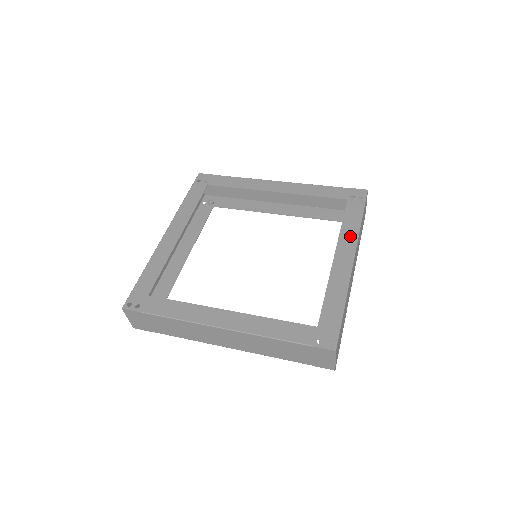
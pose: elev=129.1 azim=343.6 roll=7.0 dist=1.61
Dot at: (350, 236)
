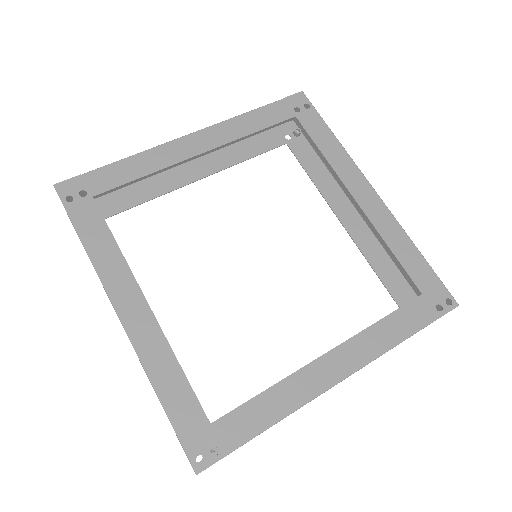
Dot at: (345, 164)
